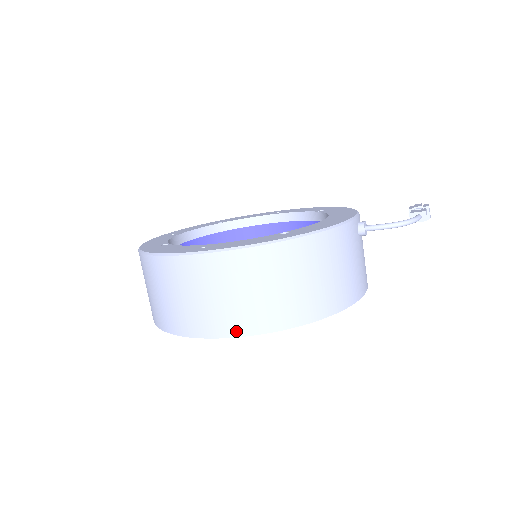
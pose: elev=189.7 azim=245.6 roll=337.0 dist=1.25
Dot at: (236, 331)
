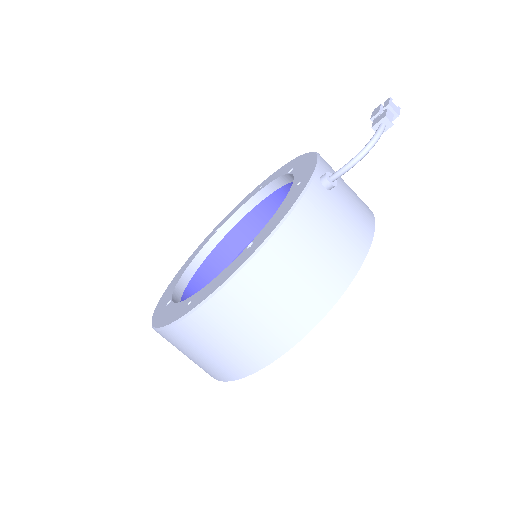
Dot at: (263, 361)
